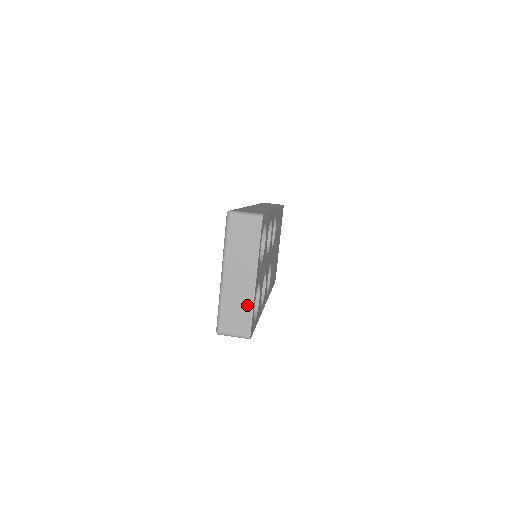
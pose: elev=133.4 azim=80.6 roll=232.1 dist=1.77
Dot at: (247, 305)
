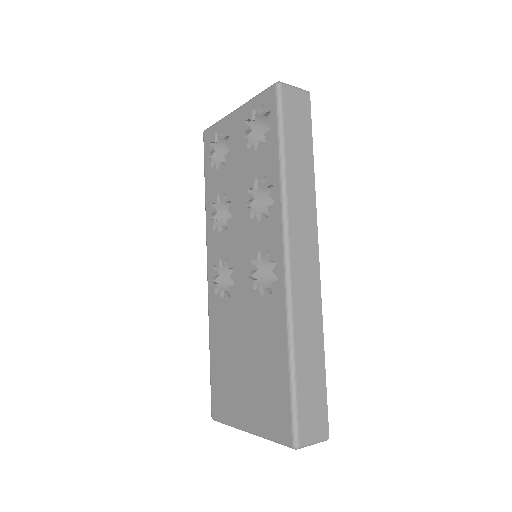
Dot at: occluded
